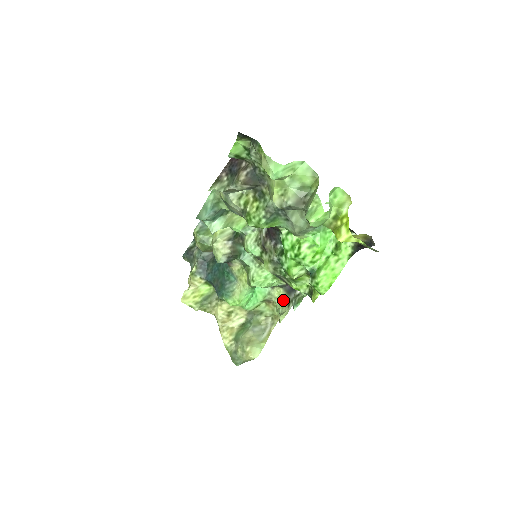
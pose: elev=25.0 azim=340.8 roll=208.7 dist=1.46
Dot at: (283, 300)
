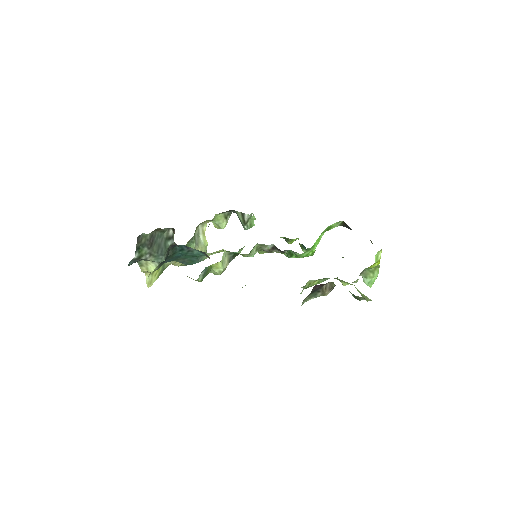
Dot at: (217, 215)
